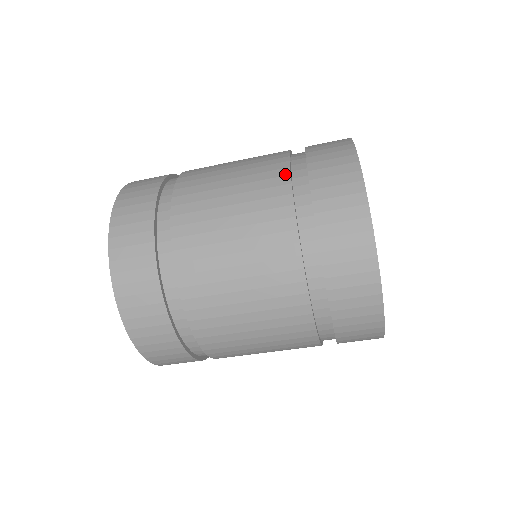
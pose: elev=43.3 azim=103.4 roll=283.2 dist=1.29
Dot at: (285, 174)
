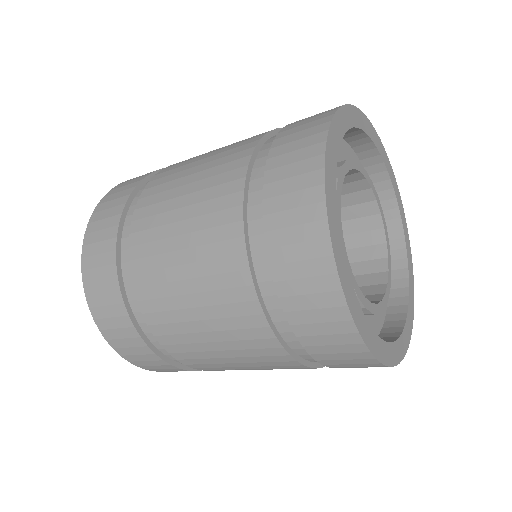
Dot at: (251, 146)
